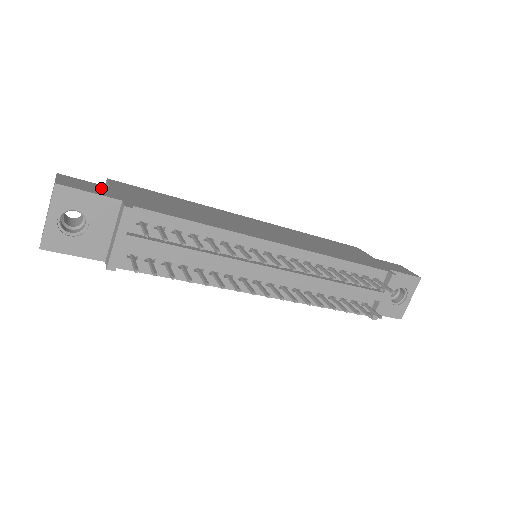
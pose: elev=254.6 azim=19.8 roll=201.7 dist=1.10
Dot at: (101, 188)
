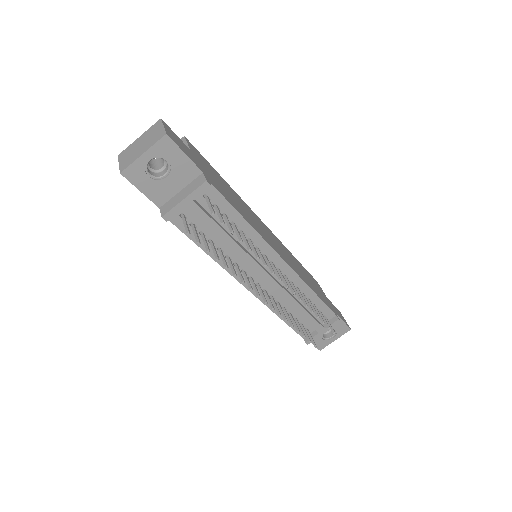
Dot at: (188, 150)
